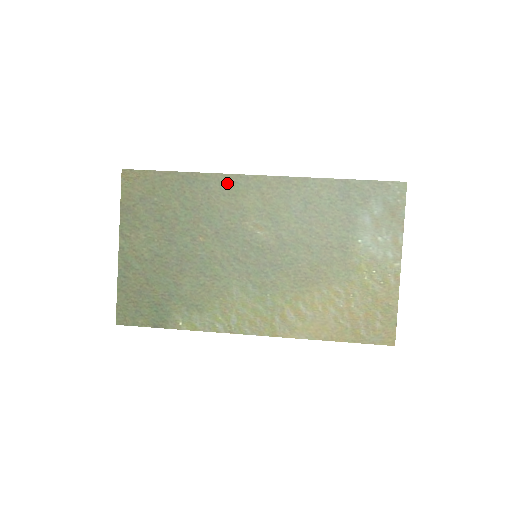
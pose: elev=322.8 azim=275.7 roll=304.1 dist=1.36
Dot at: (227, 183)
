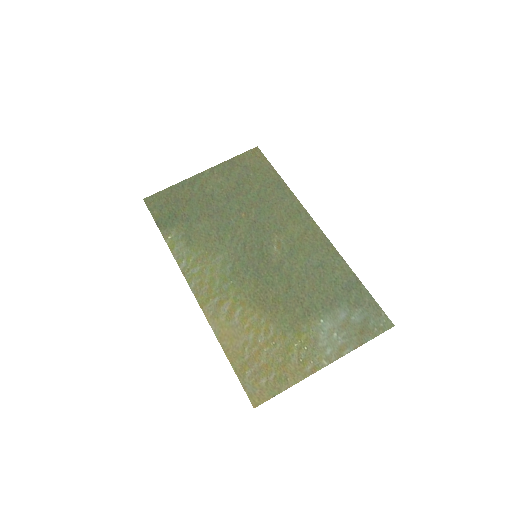
Dot at: (295, 208)
